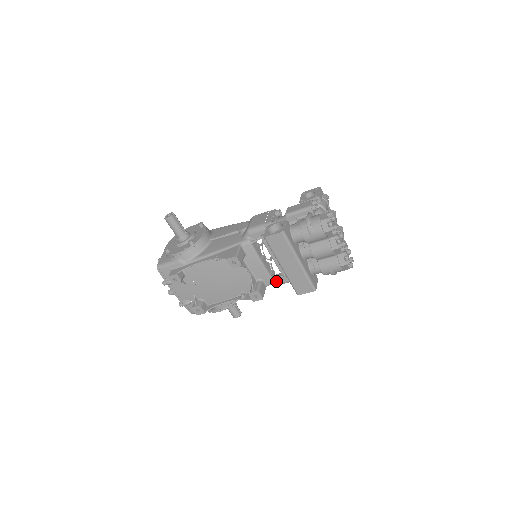
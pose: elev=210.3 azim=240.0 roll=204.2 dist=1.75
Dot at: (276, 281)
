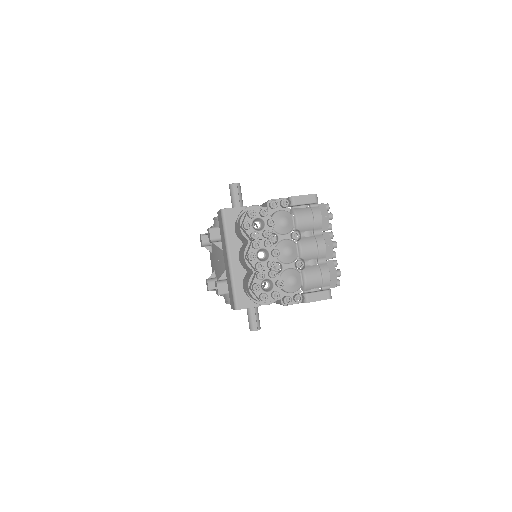
Dot at: occluded
